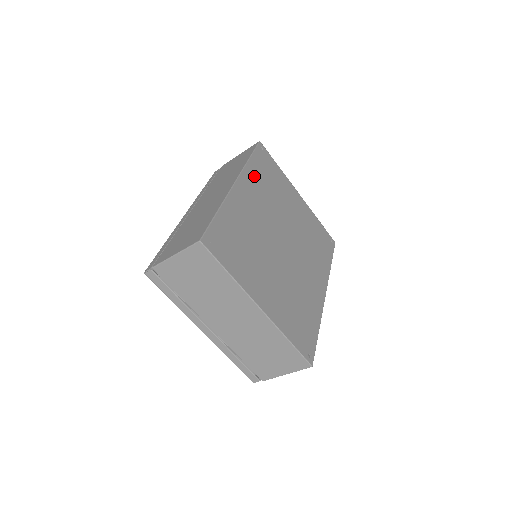
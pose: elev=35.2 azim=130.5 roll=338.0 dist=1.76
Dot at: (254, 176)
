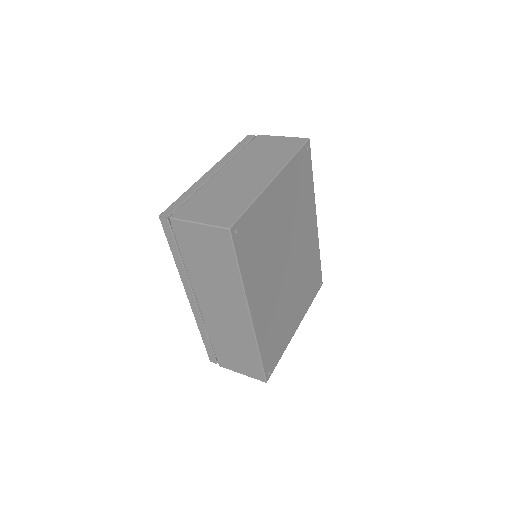
Dot at: (252, 277)
